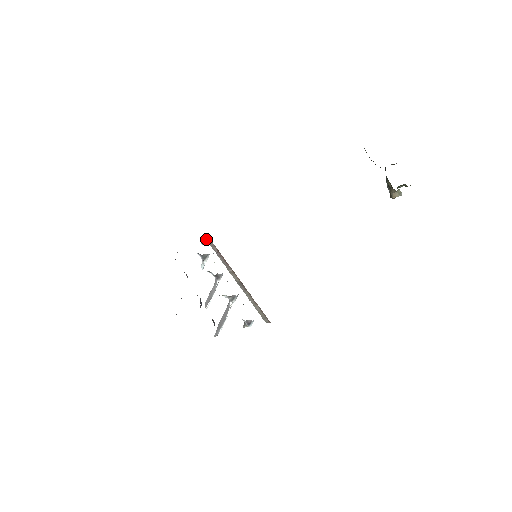
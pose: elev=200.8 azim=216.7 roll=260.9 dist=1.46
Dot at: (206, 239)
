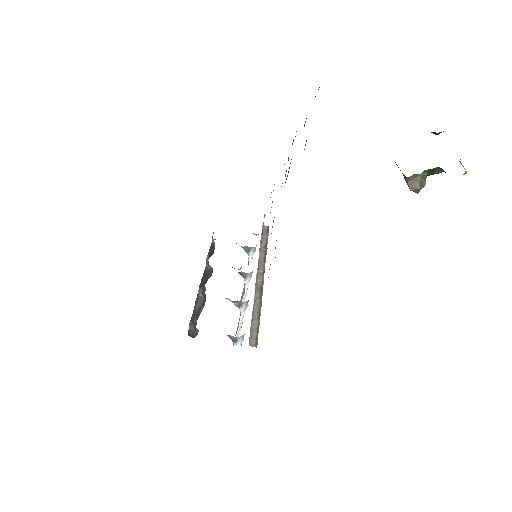
Dot at: occluded
